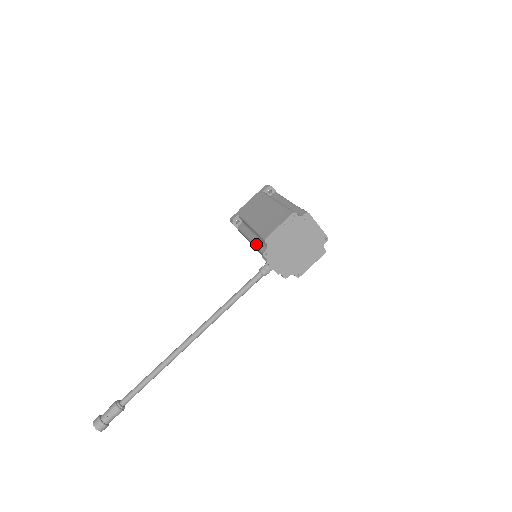
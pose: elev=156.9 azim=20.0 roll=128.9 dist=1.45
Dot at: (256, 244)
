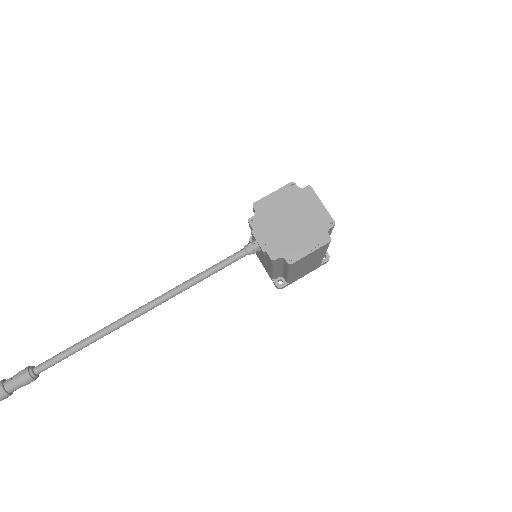
Dot at: occluded
